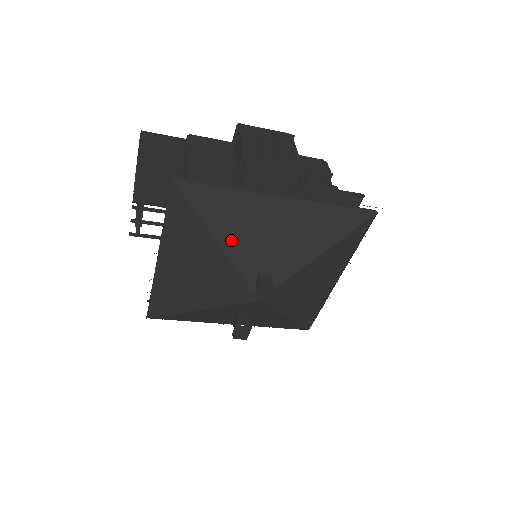
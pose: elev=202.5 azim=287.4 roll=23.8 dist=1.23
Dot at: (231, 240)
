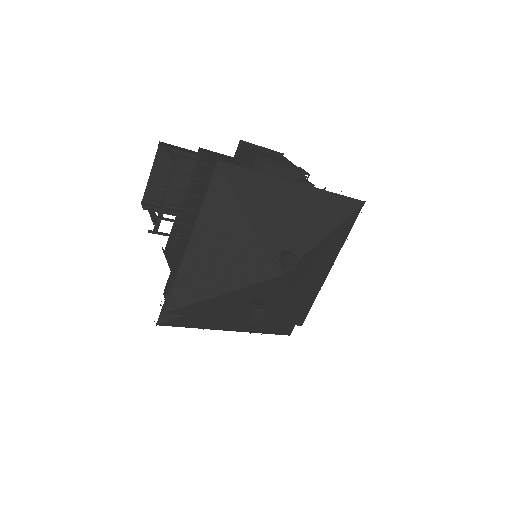
Dot at: (261, 218)
